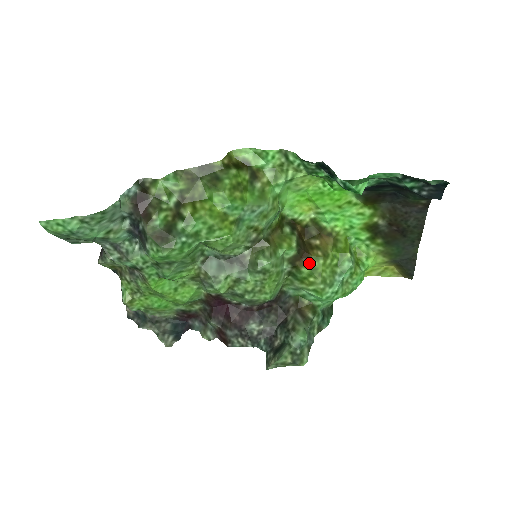
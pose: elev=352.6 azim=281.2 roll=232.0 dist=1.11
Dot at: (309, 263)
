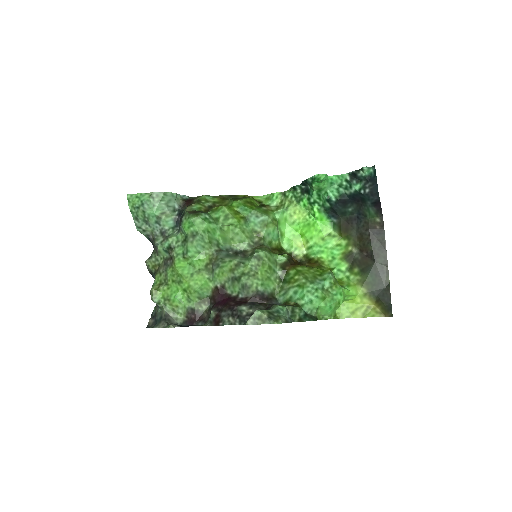
Dot at: (296, 268)
